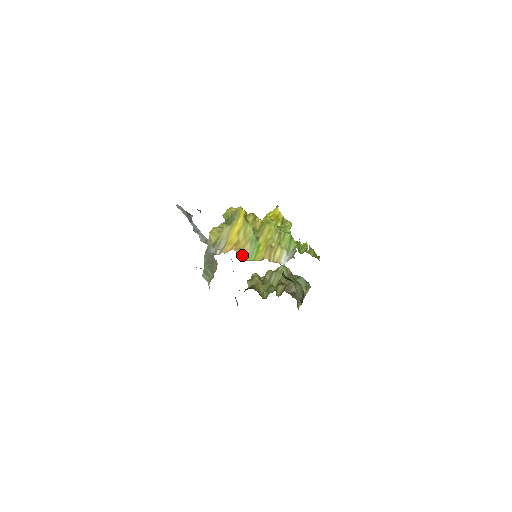
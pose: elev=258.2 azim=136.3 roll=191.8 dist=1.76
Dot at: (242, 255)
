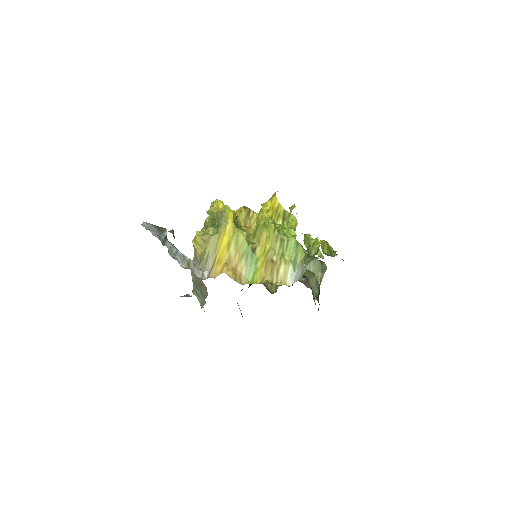
Dot at: (236, 278)
